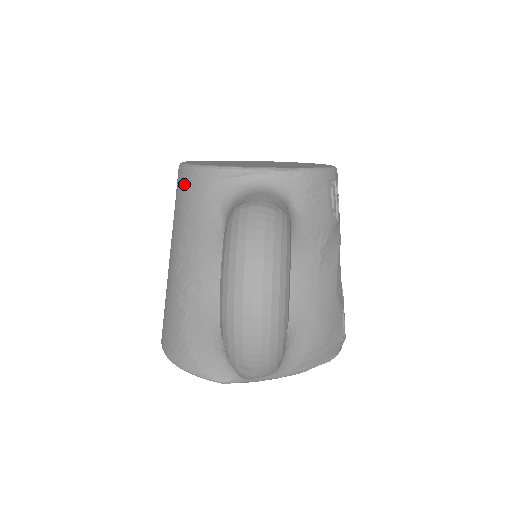
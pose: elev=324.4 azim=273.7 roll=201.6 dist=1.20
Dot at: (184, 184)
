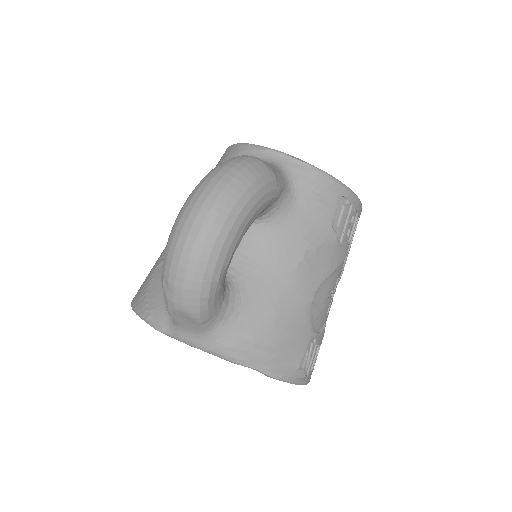
Dot at: (220, 159)
